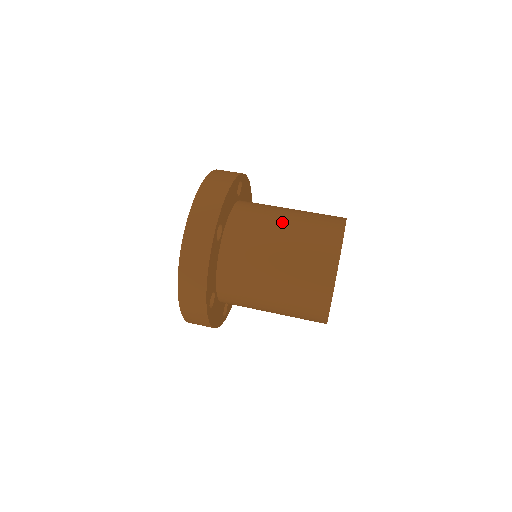
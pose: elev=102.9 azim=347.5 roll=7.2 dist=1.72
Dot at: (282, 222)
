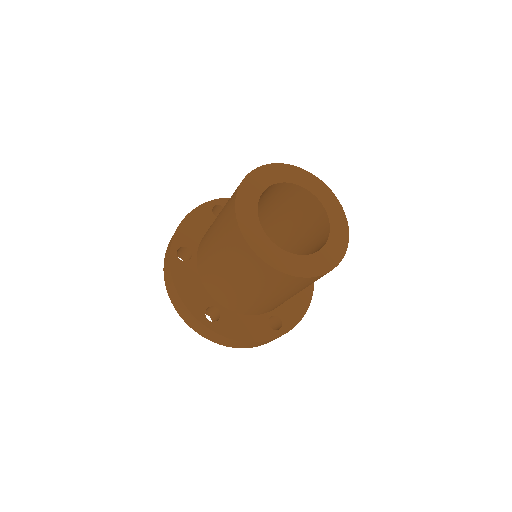
Dot at: occluded
